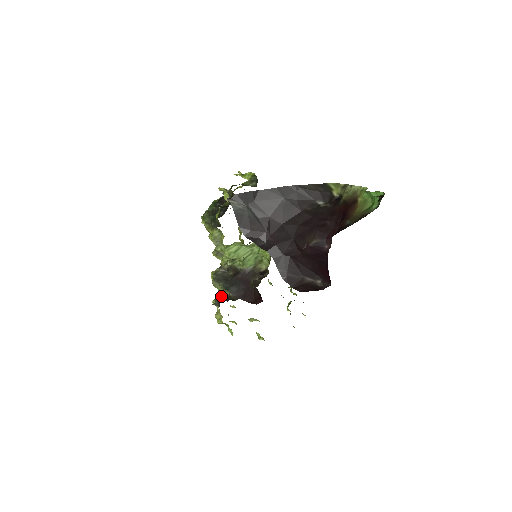
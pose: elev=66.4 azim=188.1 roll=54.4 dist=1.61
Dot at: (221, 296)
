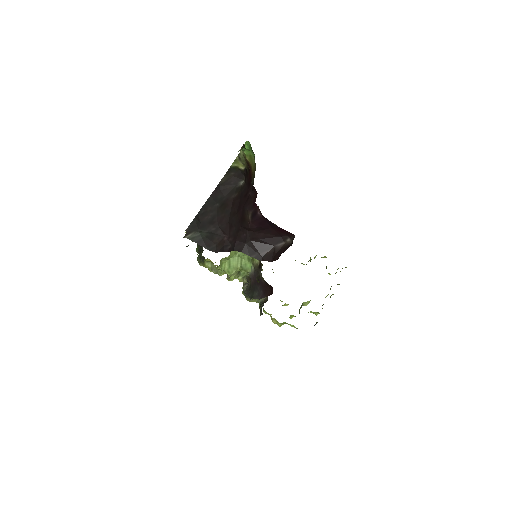
Dot at: occluded
